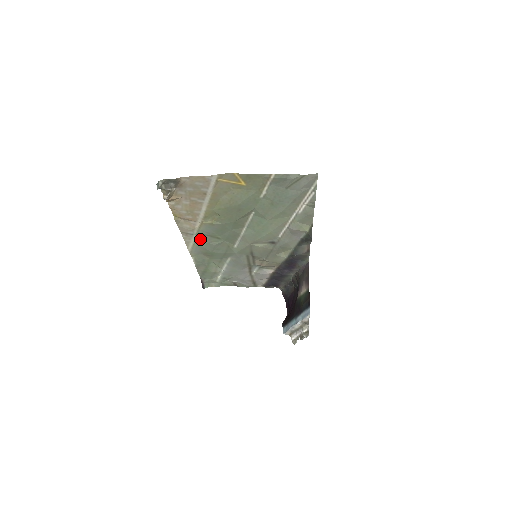
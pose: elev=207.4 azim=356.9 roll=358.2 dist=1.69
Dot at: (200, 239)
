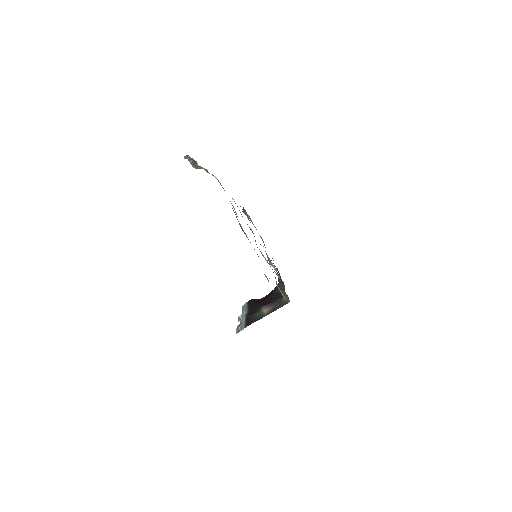
Dot at: occluded
